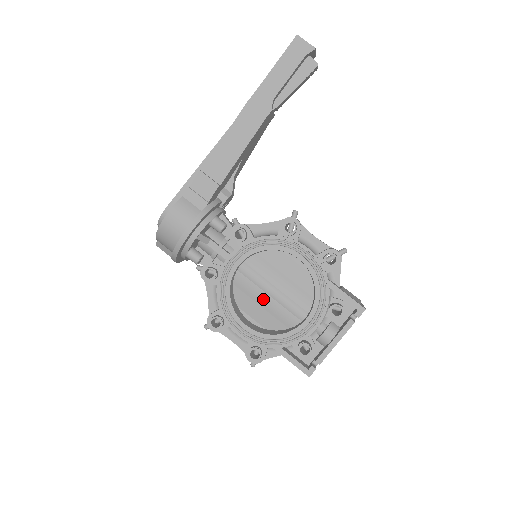
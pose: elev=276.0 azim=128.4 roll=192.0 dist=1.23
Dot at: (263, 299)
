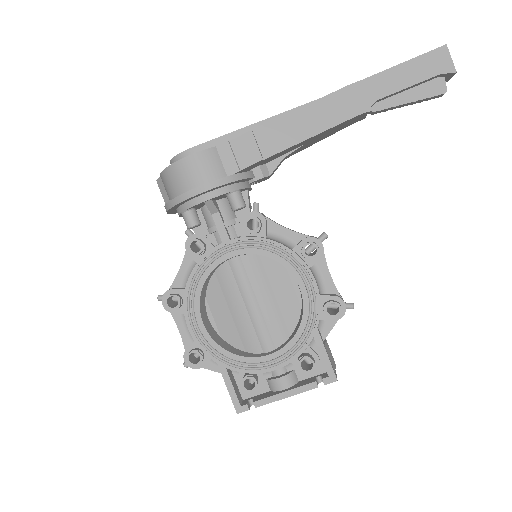
Dot at: (237, 306)
